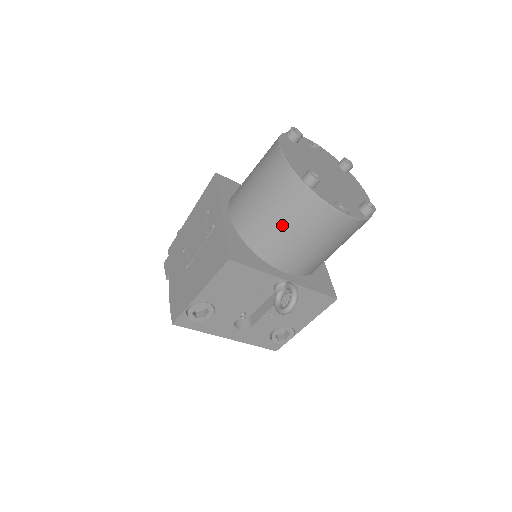
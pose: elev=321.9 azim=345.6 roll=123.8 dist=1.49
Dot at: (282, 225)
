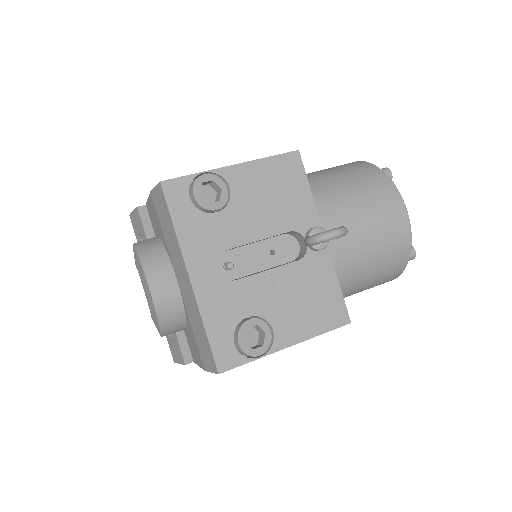
Dot at: (345, 186)
